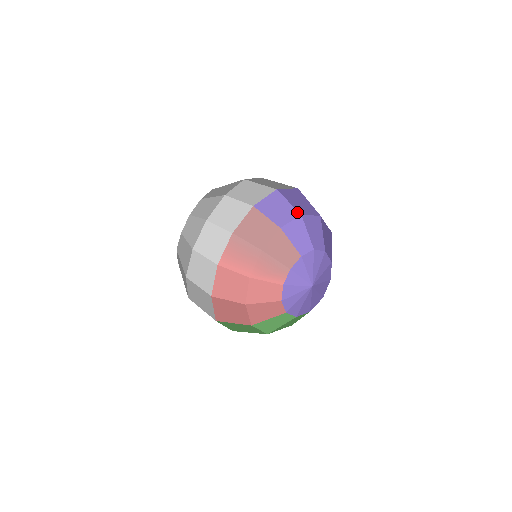
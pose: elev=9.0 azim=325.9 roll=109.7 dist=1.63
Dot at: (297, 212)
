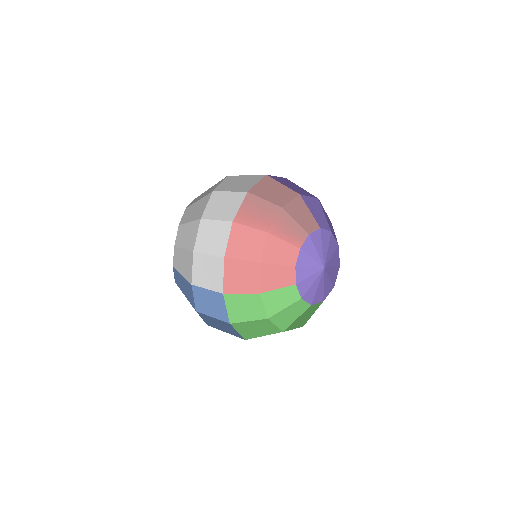
Dot at: (313, 195)
